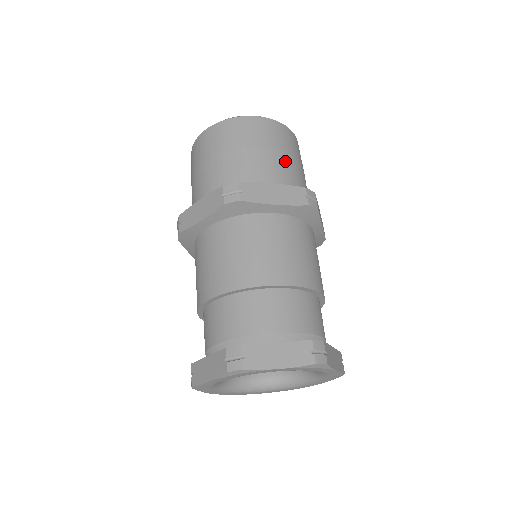
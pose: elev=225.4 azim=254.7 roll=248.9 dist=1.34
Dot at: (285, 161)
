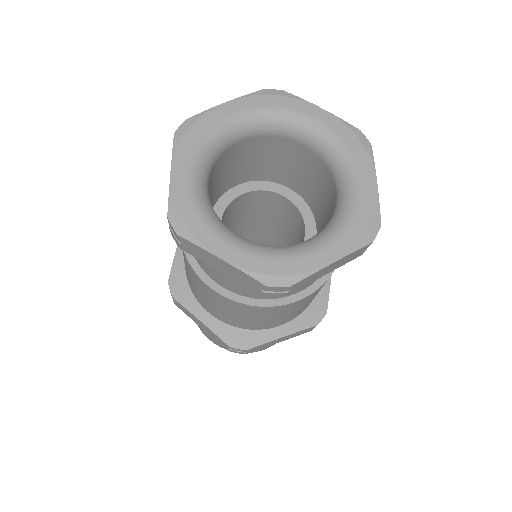
Dot at: occluded
